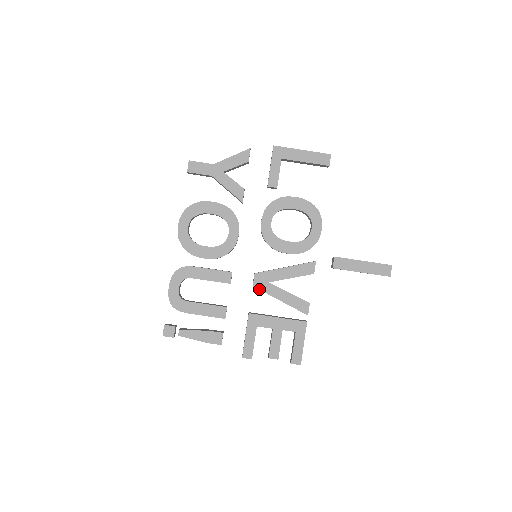
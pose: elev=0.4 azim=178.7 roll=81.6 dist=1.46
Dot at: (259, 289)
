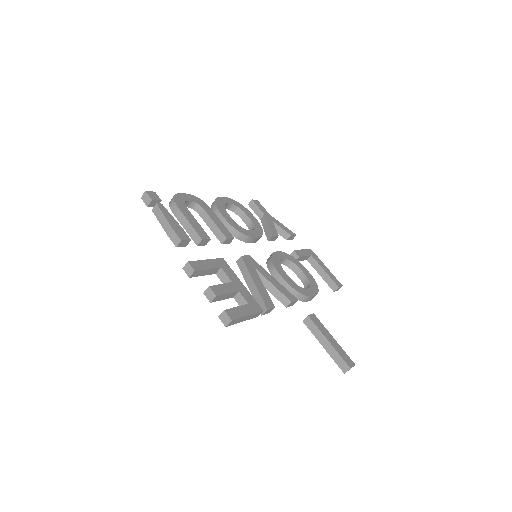
Dot at: (244, 261)
